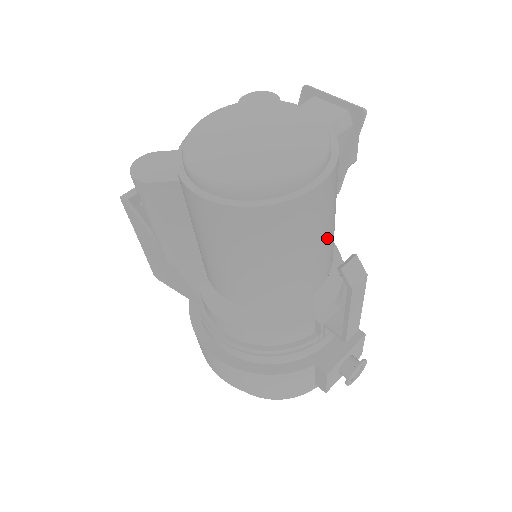
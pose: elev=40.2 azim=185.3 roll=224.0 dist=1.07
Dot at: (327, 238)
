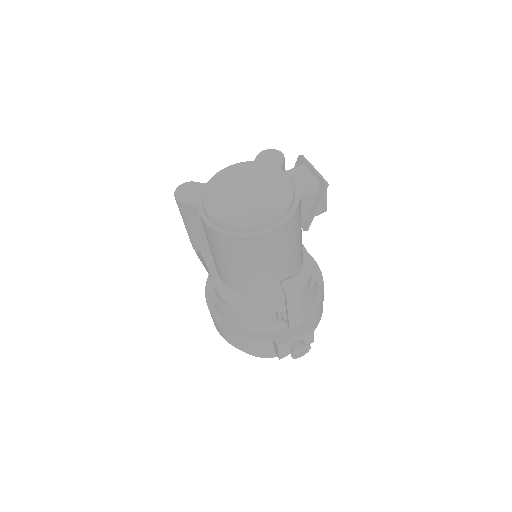
Dot at: (285, 260)
